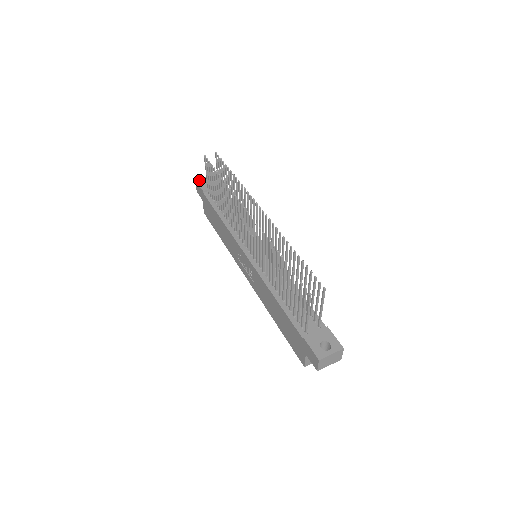
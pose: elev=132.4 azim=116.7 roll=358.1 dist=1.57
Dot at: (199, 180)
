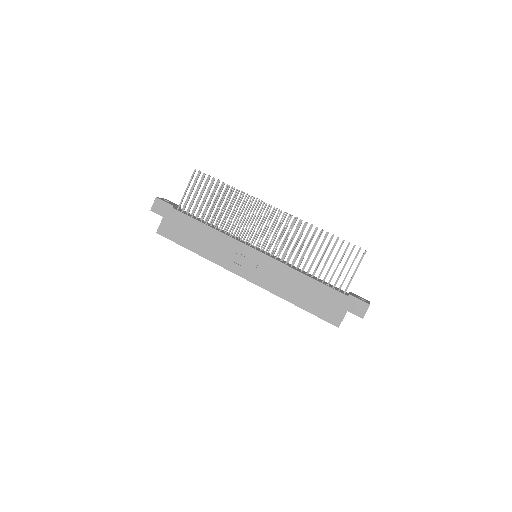
Dot at: (160, 198)
